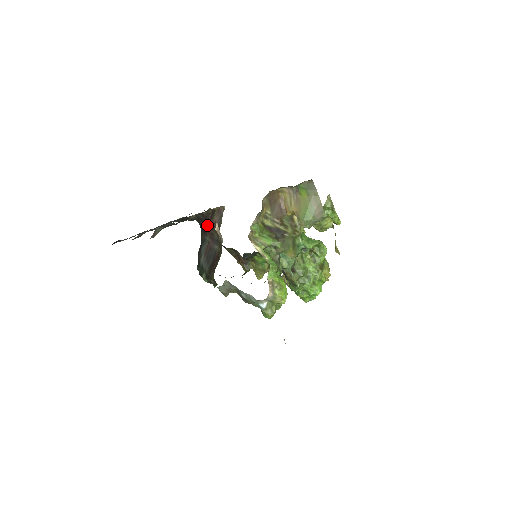
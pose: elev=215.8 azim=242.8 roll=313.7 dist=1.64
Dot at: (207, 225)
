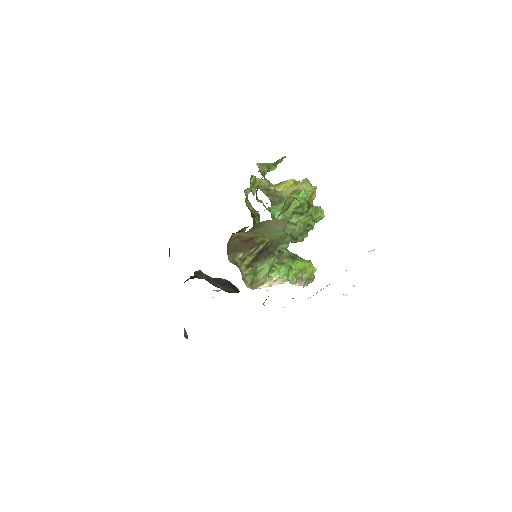
Dot at: occluded
